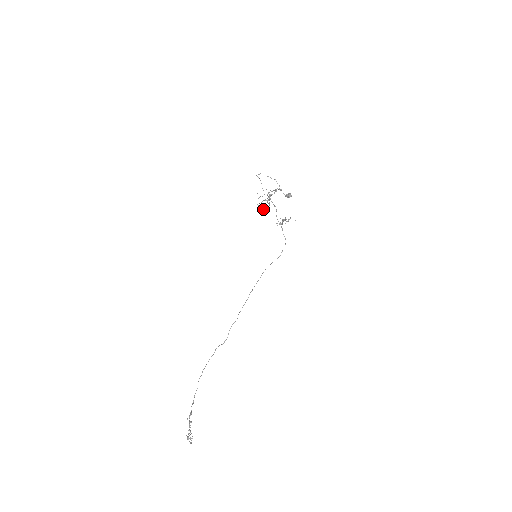
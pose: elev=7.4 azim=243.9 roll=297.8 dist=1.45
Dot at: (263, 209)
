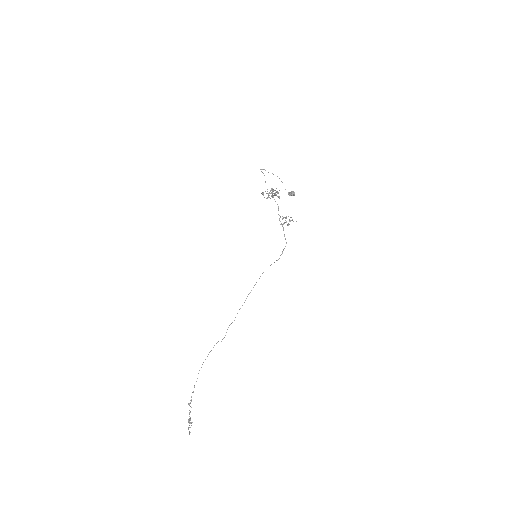
Dot at: occluded
